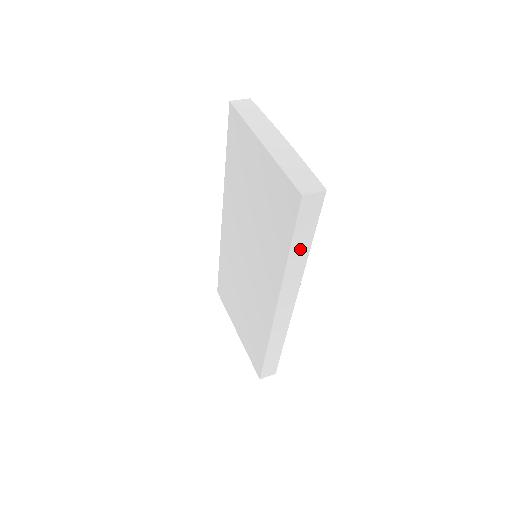
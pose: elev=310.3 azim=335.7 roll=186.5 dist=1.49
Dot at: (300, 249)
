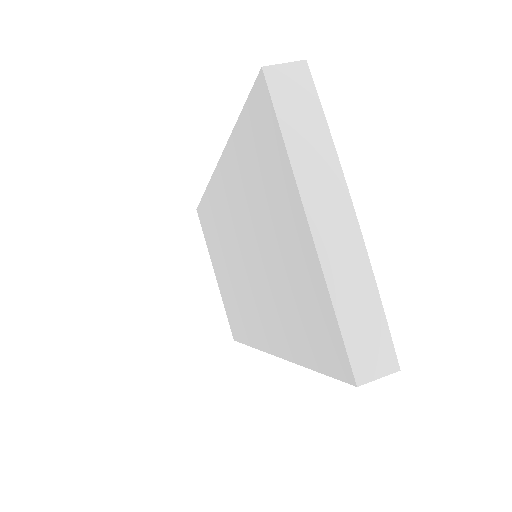
Dot at: occluded
